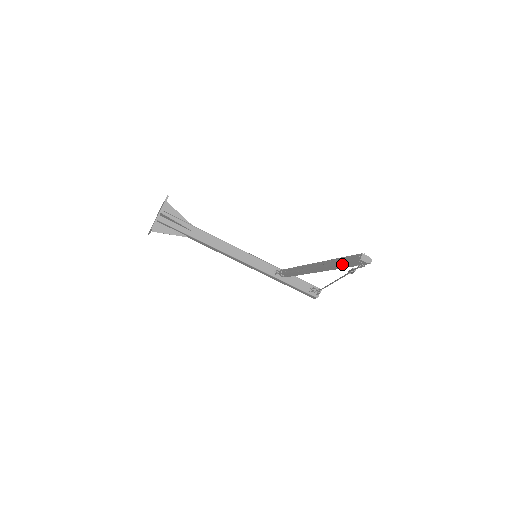
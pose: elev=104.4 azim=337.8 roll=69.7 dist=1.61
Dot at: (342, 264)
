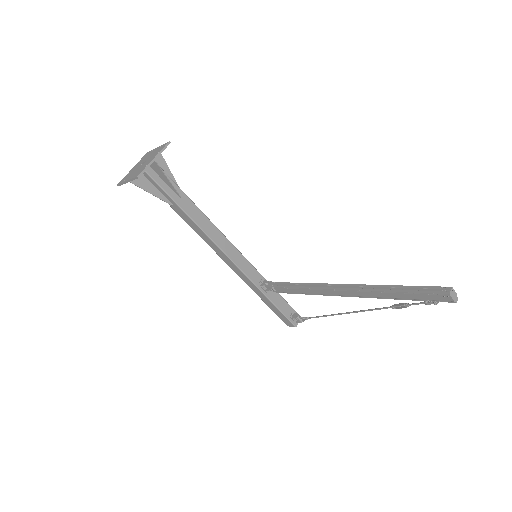
Dot at: (405, 294)
